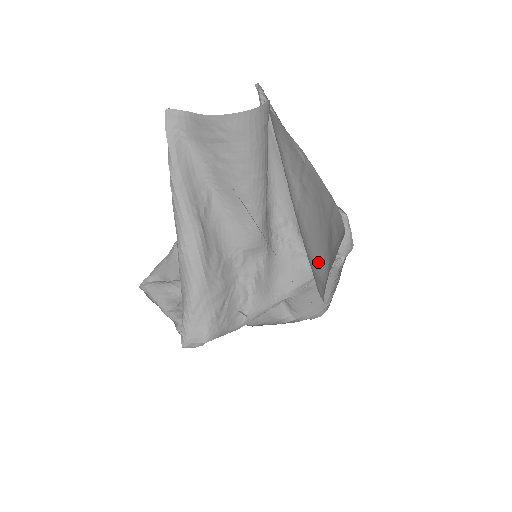
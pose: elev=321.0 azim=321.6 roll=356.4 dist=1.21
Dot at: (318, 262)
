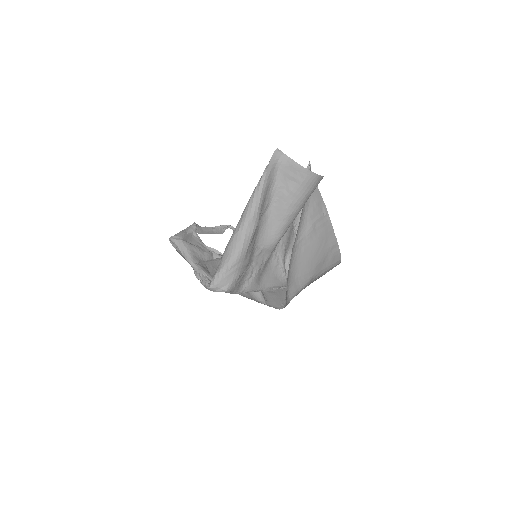
Dot at: (301, 274)
